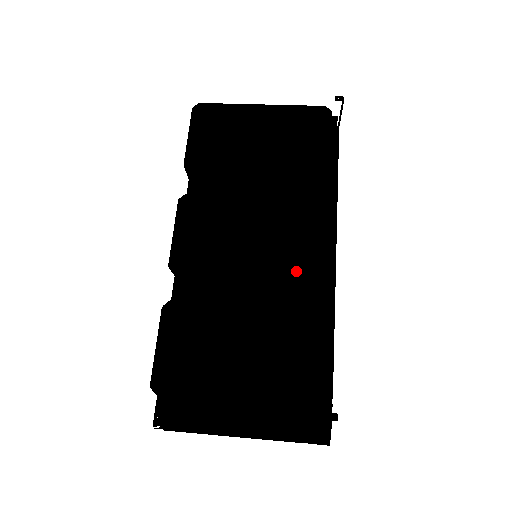
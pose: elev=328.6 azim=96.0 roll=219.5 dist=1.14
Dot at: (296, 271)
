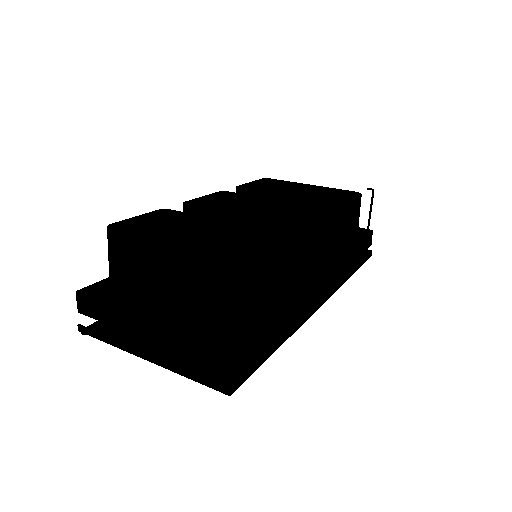
Dot at: (280, 220)
